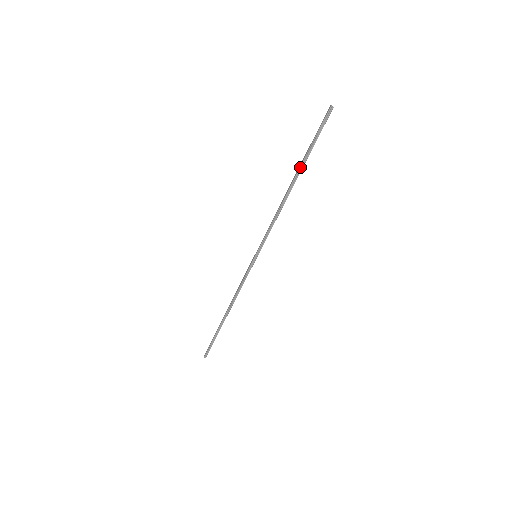
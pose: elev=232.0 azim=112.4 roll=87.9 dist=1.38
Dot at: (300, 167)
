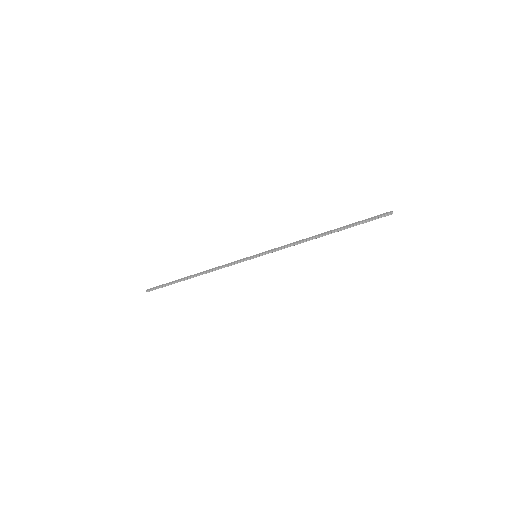
Dot at: (340, 229)
